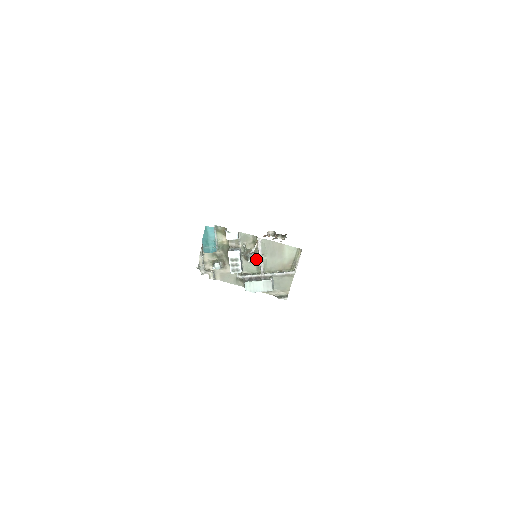
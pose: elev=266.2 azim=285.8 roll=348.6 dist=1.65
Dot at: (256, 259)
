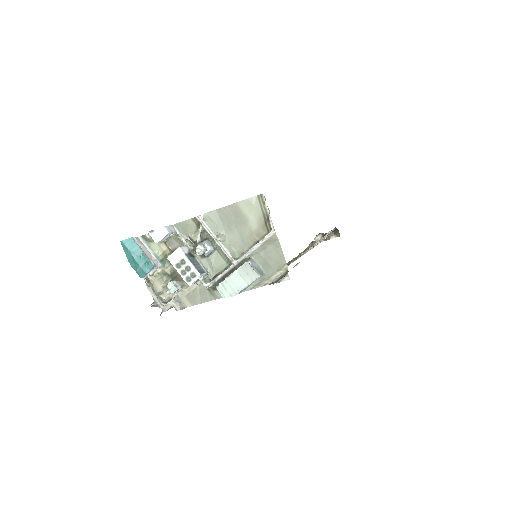
Dot at: (215, 247)
